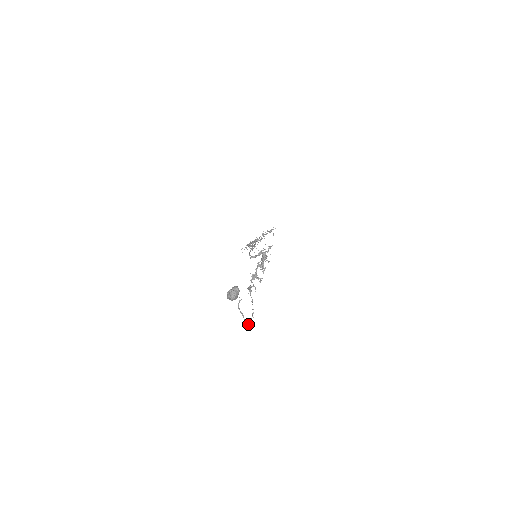
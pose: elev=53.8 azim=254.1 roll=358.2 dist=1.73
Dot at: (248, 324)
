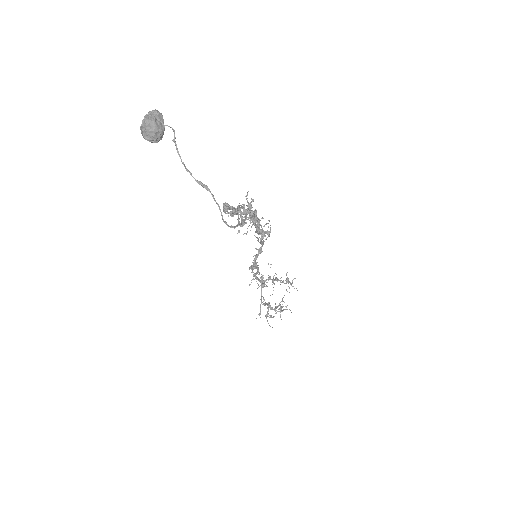
Dot at: occluded
